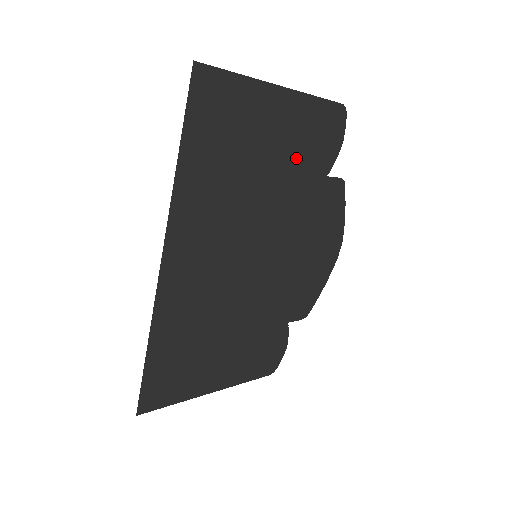
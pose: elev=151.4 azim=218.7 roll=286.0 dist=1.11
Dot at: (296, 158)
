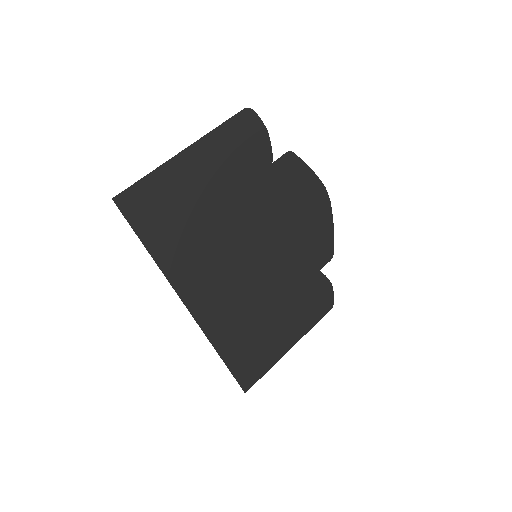
Dot at: (236, 177)
